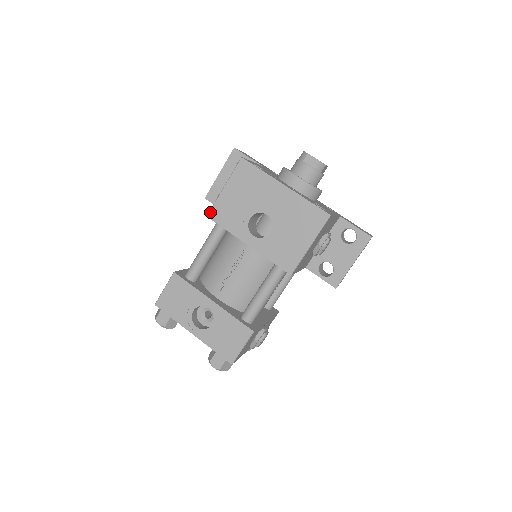
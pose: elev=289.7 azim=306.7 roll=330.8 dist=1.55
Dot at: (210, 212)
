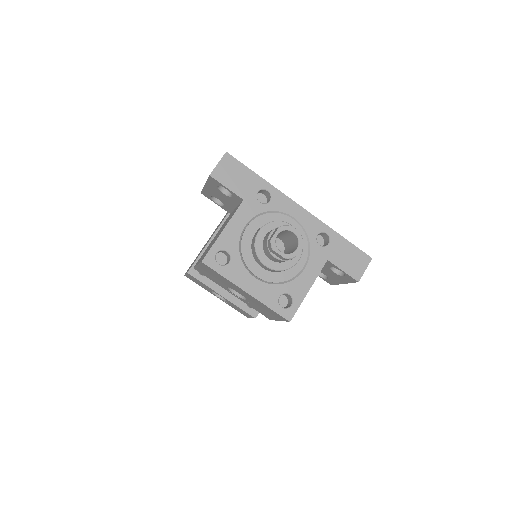
Dot at: (195, 268)
